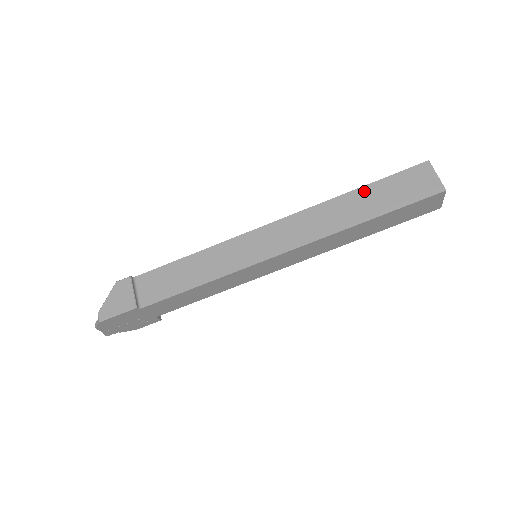
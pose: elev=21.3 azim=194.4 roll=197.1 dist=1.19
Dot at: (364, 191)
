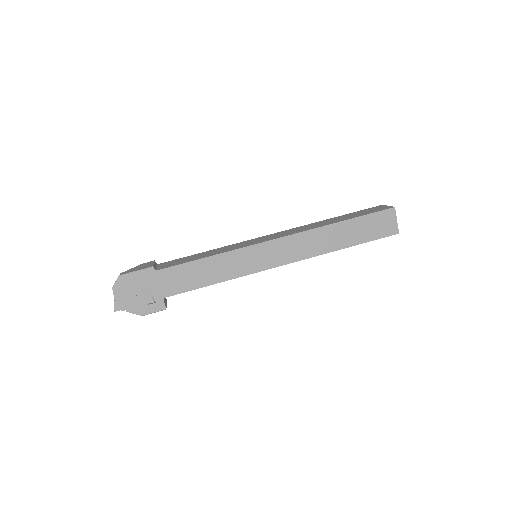
Dot at: (338, 217)
